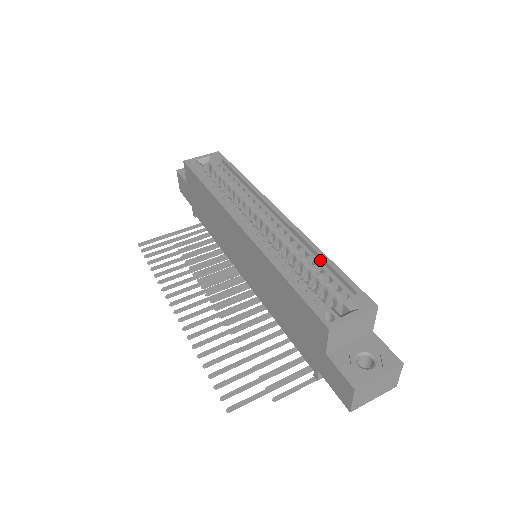
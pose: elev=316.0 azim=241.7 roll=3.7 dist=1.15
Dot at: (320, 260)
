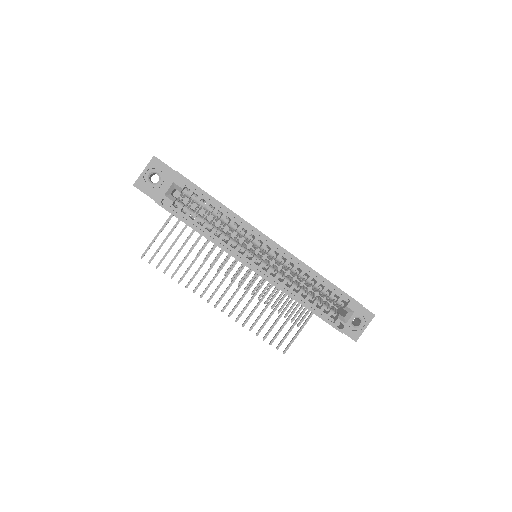
Dot at: (318, 278)
